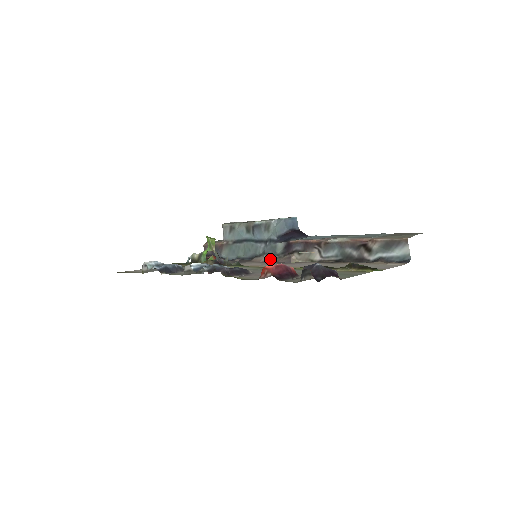
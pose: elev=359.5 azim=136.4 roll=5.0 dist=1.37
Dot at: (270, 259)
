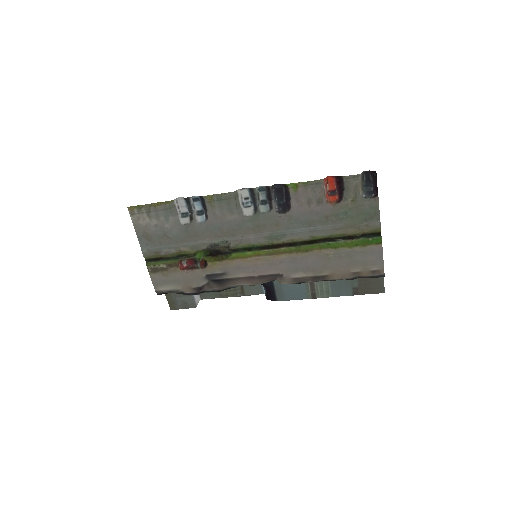
Dot at: (250, 283)
